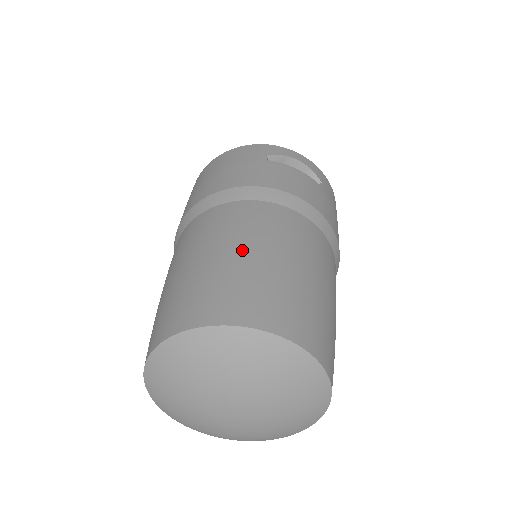
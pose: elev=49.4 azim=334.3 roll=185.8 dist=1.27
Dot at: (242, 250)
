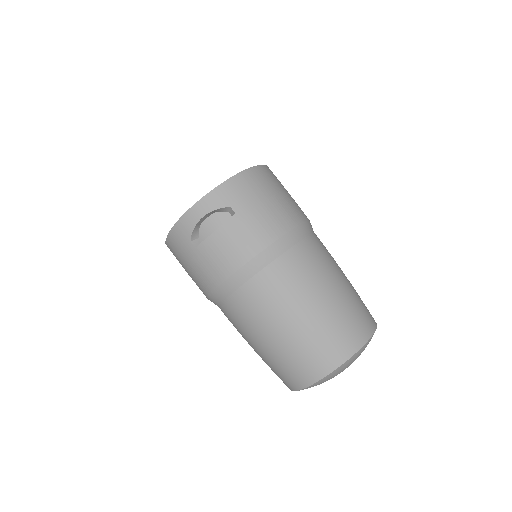
Dot at: (267, 341)
